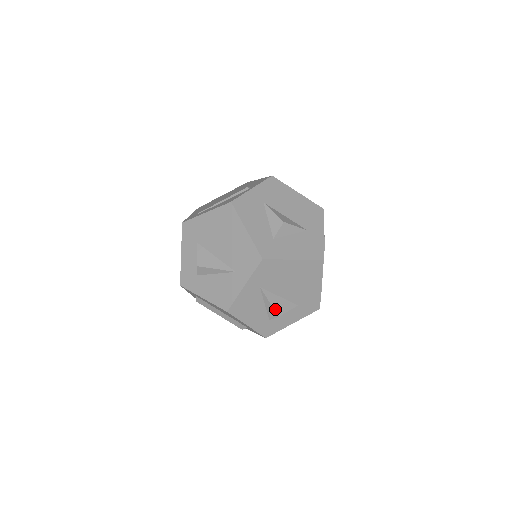
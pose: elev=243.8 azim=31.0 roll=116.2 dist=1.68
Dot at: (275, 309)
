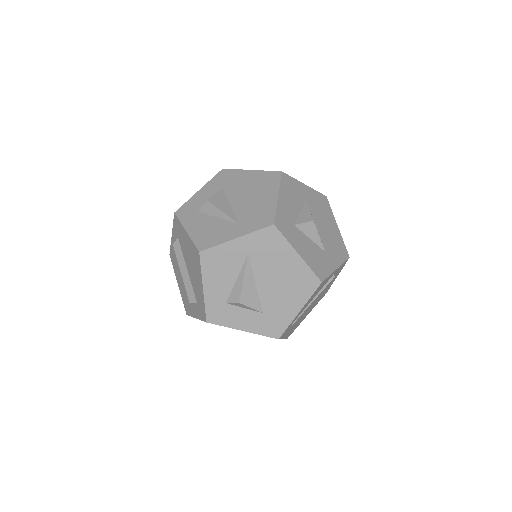
Dot at: (242, 291)
